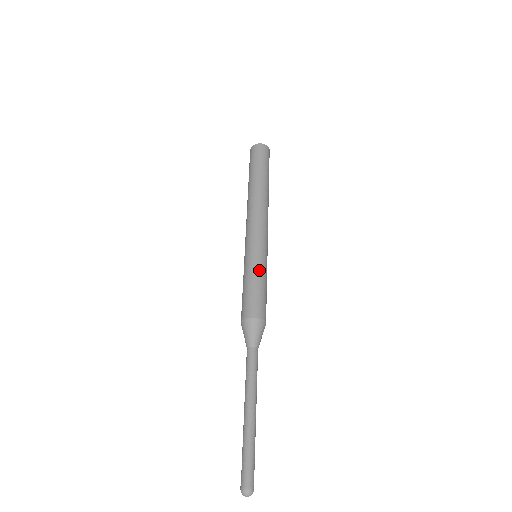
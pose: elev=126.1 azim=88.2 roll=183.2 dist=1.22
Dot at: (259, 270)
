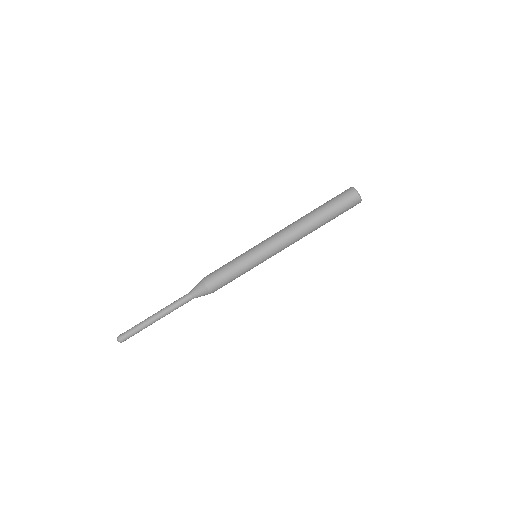
Dot at: (242, 269)
